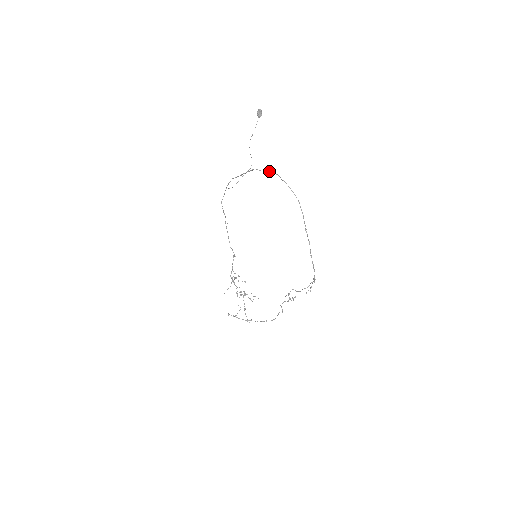
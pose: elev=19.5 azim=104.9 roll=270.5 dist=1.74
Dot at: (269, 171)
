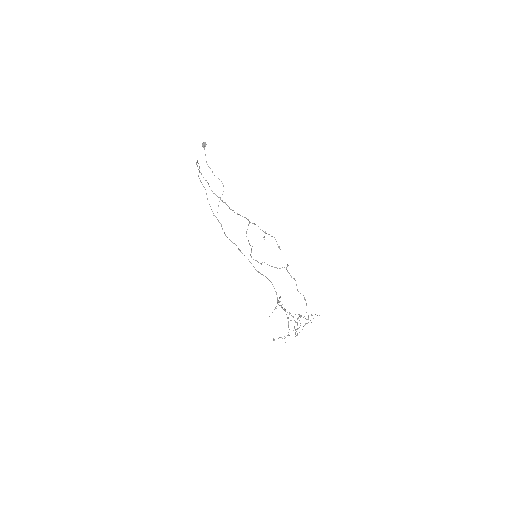
Dot at: (199, 168)
